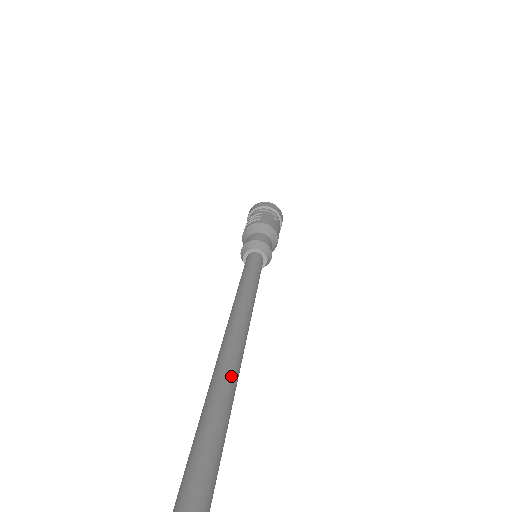
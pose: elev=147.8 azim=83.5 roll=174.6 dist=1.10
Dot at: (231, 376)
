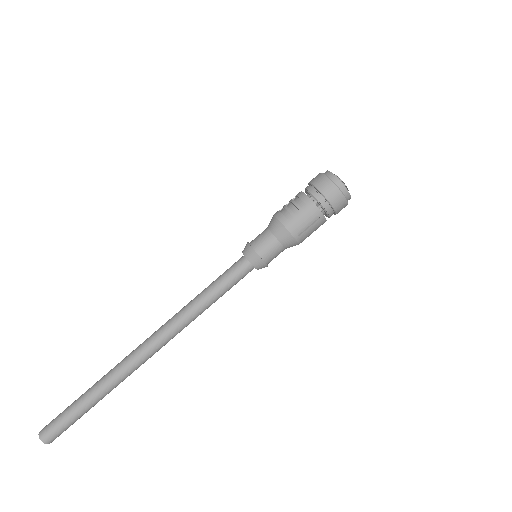
Dot at: (121, 377)
